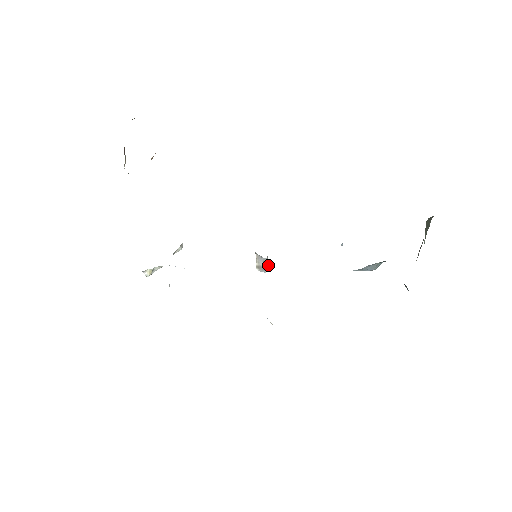
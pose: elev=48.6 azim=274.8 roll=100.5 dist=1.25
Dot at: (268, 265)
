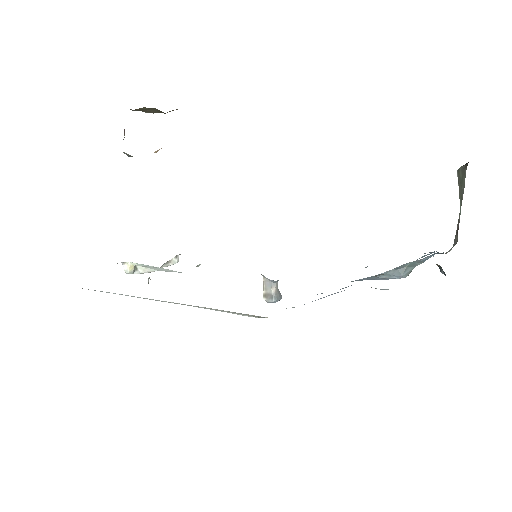
Dot at: (277, 293)
